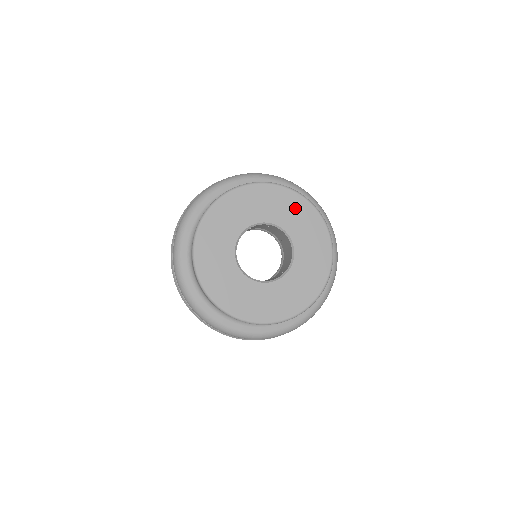
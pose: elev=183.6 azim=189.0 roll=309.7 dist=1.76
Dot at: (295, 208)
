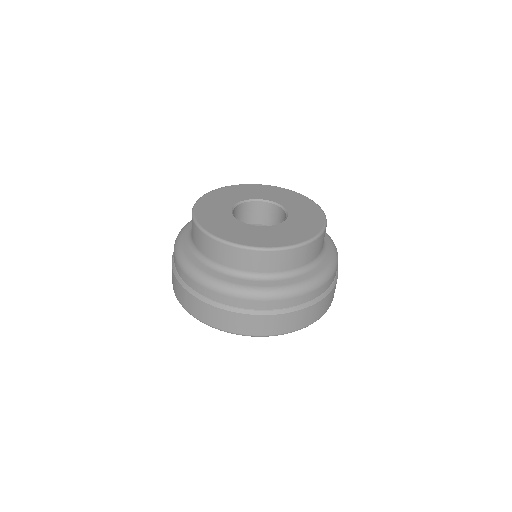
Dot at: (272, 191)
